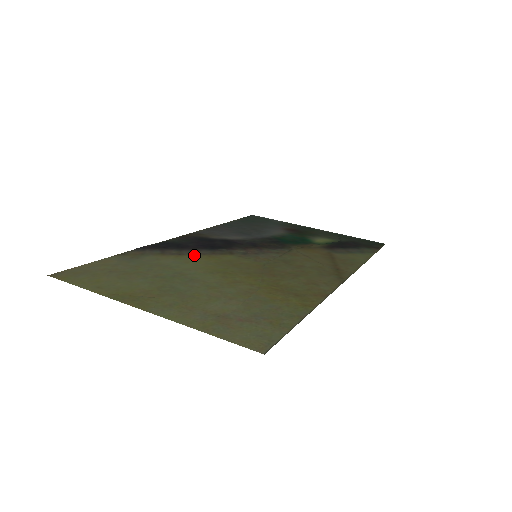
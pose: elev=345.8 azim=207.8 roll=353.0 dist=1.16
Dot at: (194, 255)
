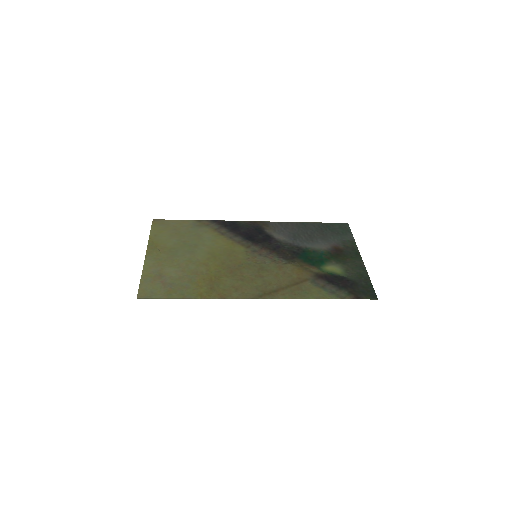
Dot at: (227, 238)
